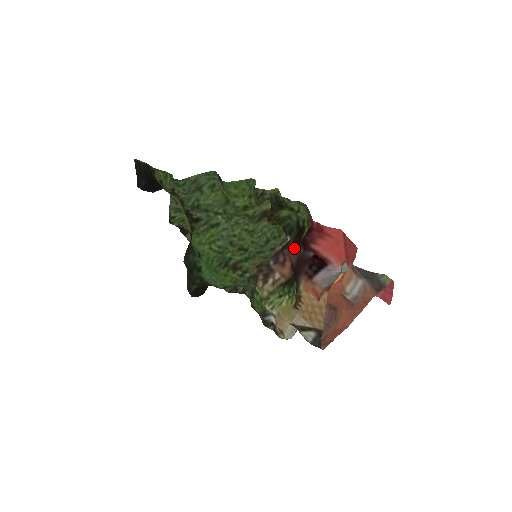
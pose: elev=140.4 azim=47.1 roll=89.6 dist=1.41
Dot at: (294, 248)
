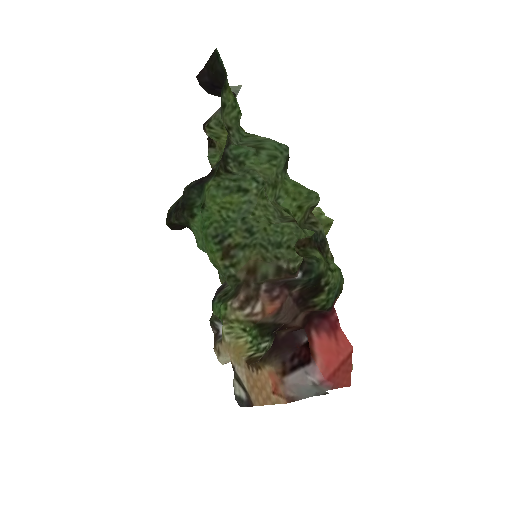
Dot at: (296, 302)
